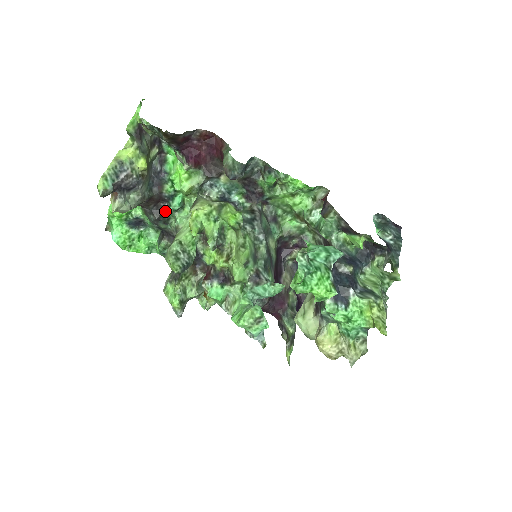
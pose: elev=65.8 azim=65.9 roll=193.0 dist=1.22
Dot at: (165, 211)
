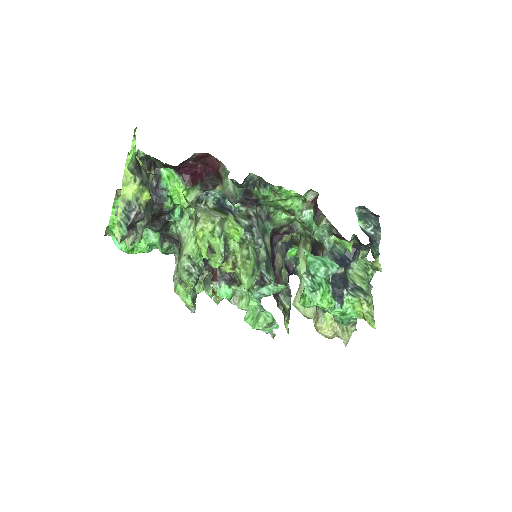
Dot at: (166, 222)
